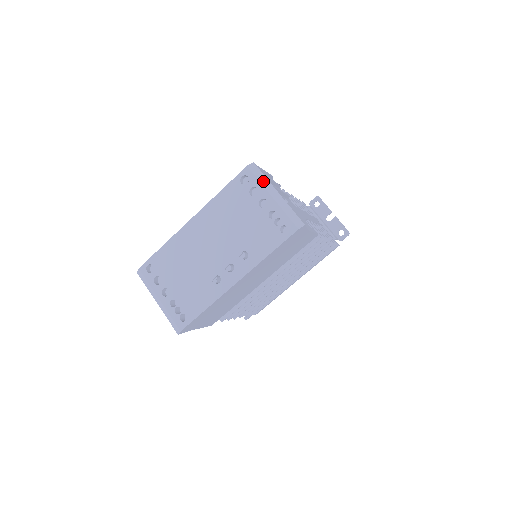
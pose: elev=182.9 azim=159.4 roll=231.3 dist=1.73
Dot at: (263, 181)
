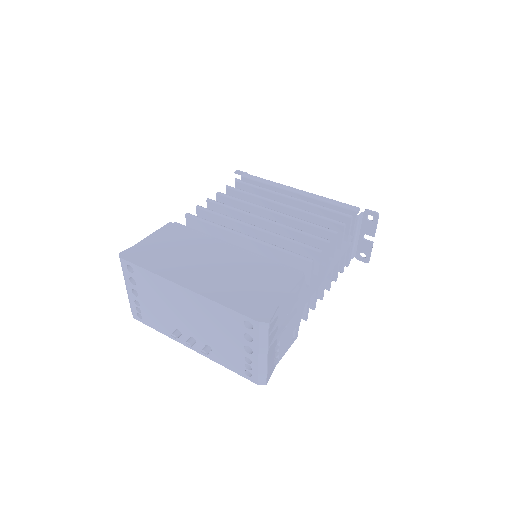
Dot at: (262, 341)
